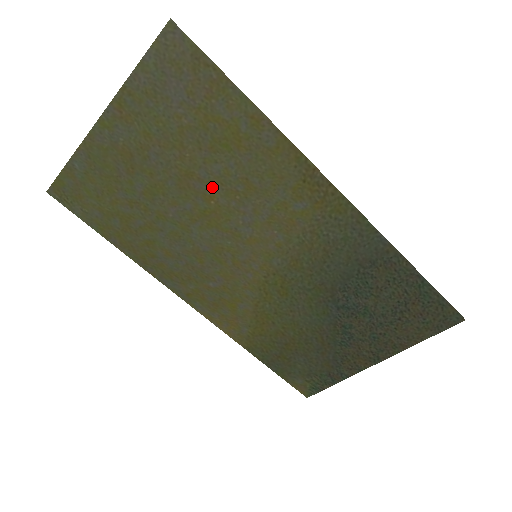
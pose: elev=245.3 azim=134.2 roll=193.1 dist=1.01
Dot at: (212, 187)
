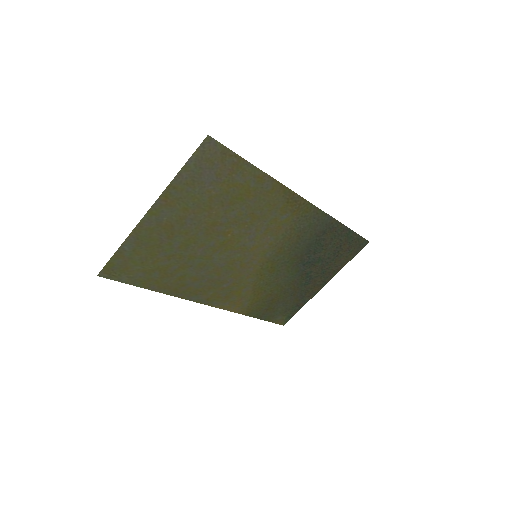
Dot at: (229, 226)
